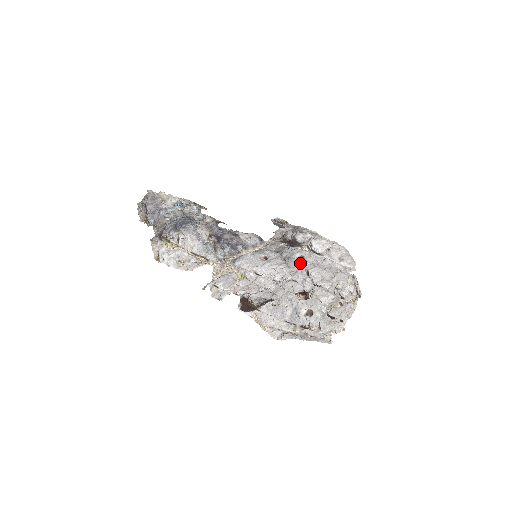
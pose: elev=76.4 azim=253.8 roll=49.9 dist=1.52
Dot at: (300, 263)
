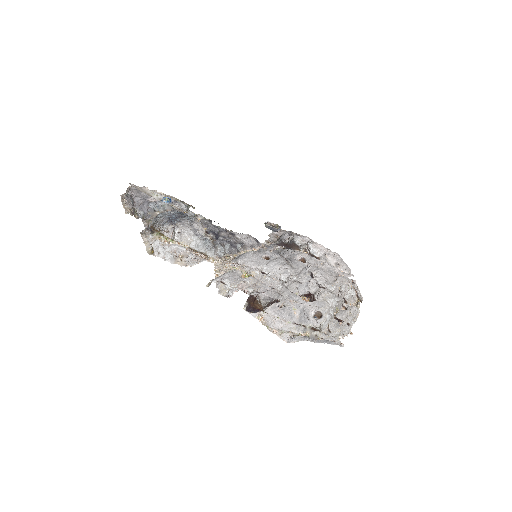
Dot at: (303, 264)
